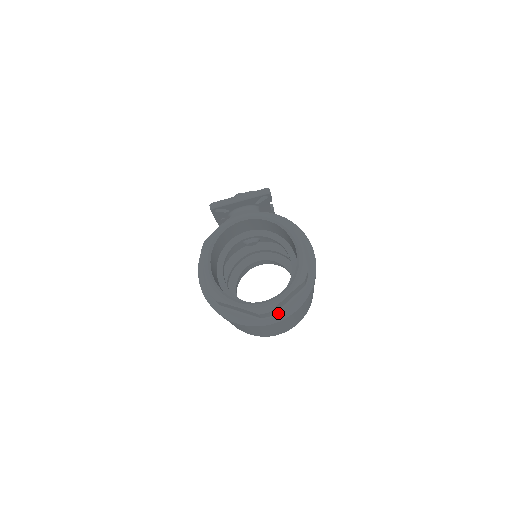
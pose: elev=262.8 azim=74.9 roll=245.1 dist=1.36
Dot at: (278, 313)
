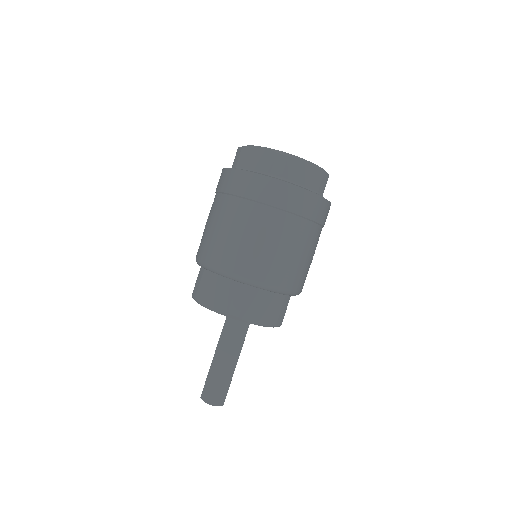
Dot at: (287, 181)
